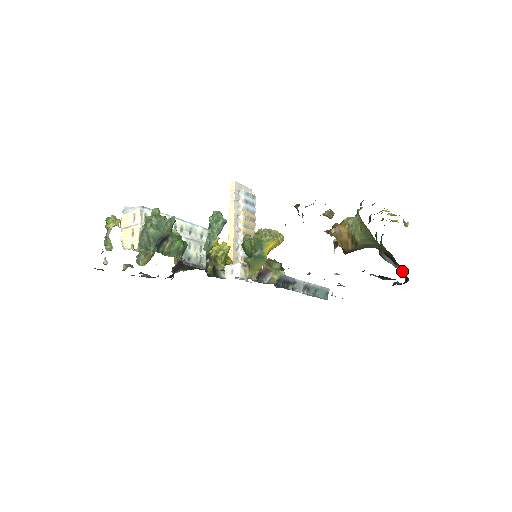
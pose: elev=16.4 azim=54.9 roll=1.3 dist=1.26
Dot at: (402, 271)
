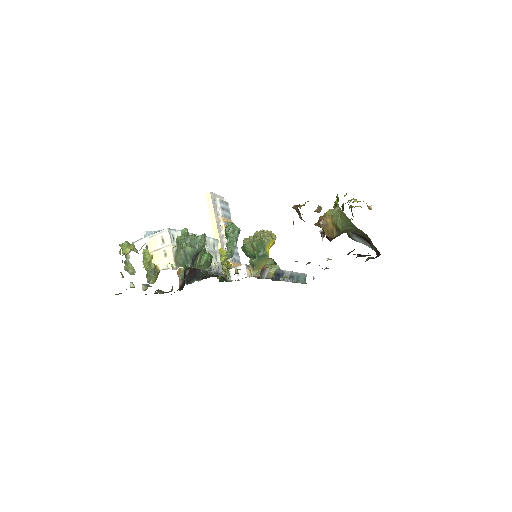
Dot at: occluded
